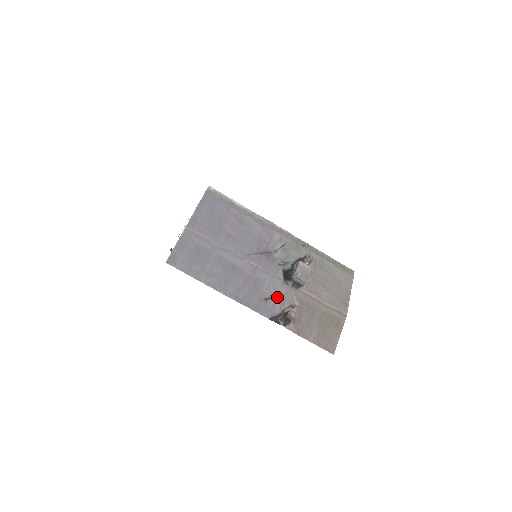
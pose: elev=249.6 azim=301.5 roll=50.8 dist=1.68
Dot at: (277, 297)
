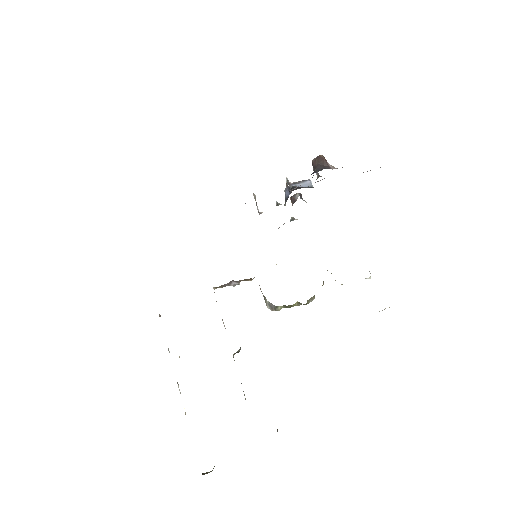
Dot at: (290, 183)
